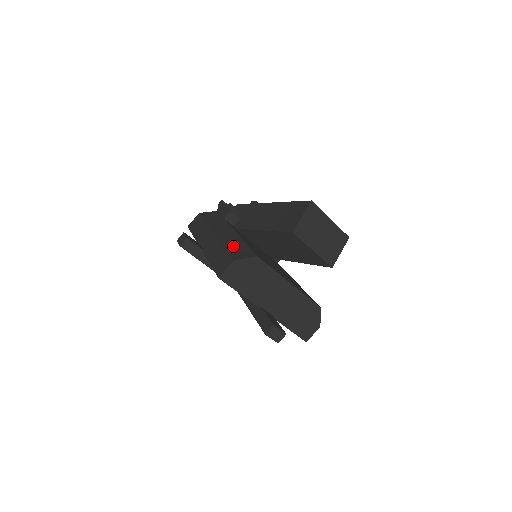
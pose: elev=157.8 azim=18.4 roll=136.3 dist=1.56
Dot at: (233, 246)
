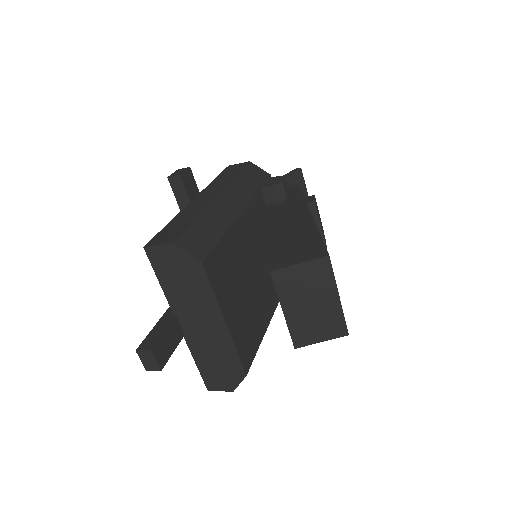
Dot at: (204, 226)
